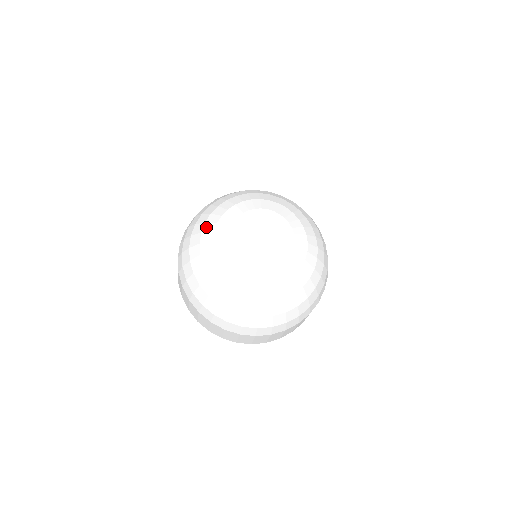
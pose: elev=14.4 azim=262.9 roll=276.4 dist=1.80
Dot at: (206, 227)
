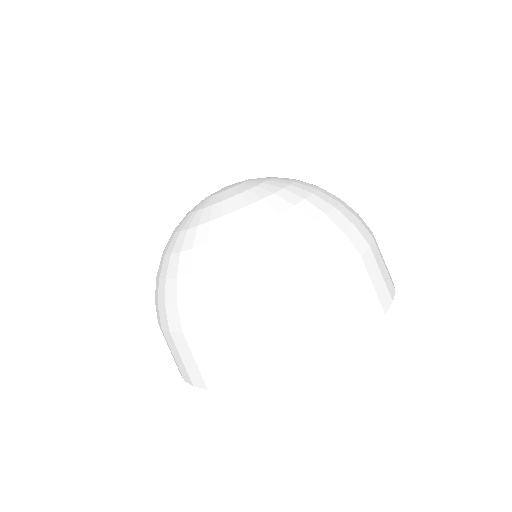
Dot at: occluded
